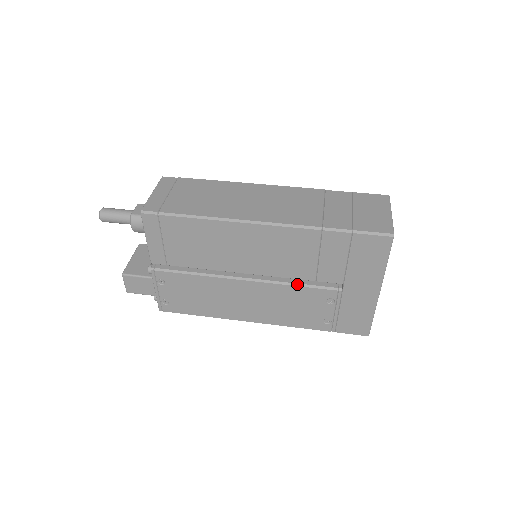
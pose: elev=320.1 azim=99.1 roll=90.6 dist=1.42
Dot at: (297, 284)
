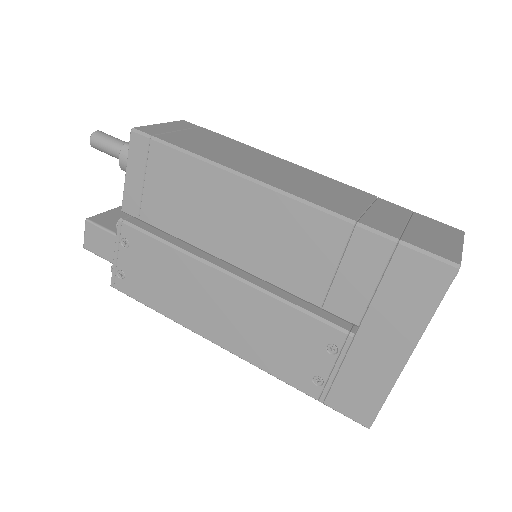
Dot at: (294, 305)
